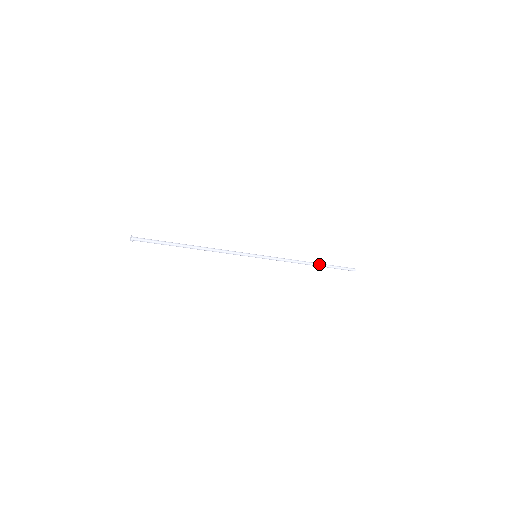
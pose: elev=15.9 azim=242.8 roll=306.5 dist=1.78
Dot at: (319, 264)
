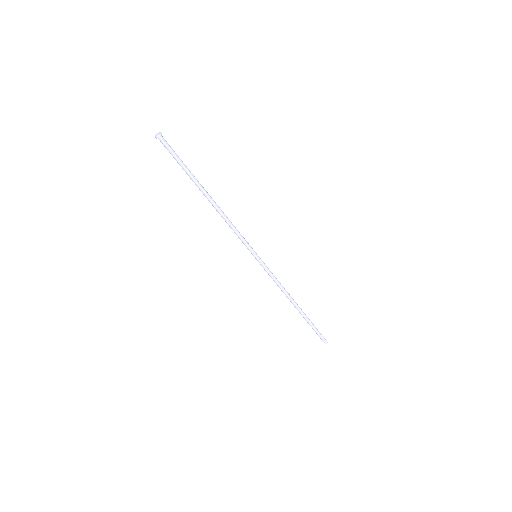
Dot at: occluded
